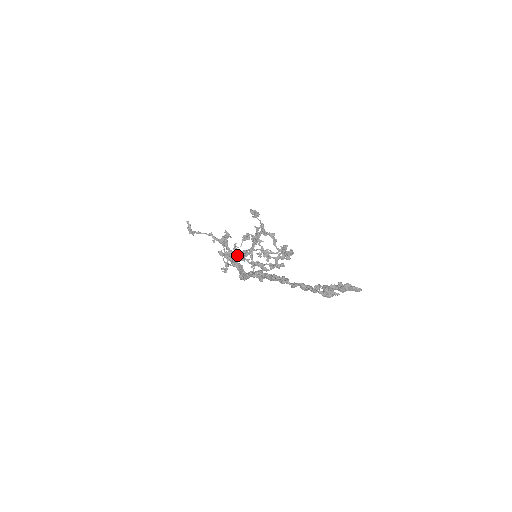
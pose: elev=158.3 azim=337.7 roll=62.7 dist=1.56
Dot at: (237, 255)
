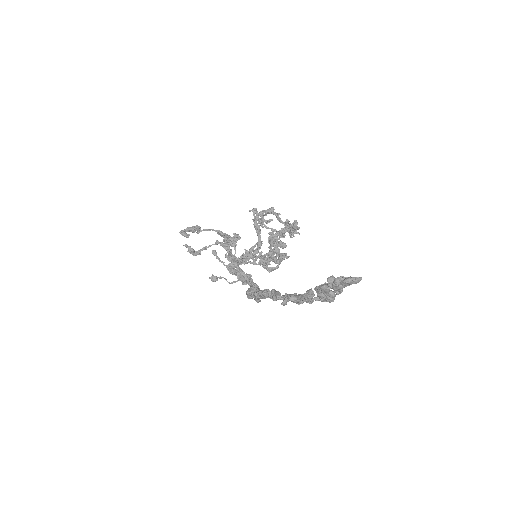
Dot at: (241, 262)
